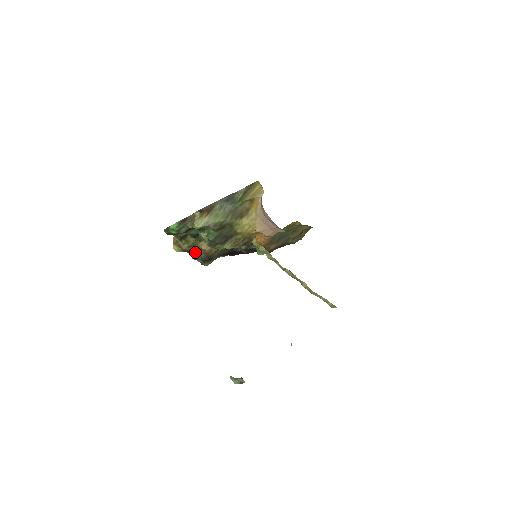
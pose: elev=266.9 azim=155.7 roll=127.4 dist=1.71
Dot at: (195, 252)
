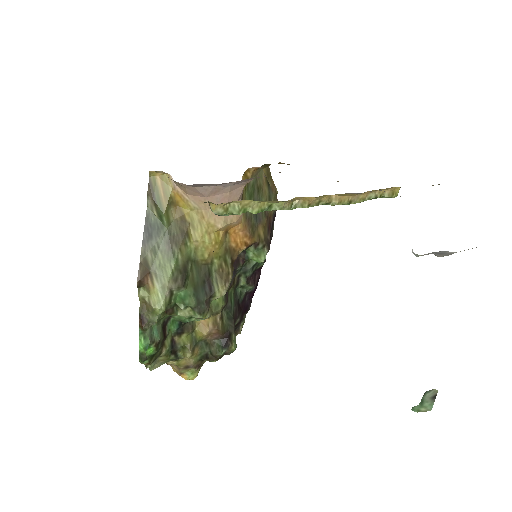
Dot at: (207, 351)
